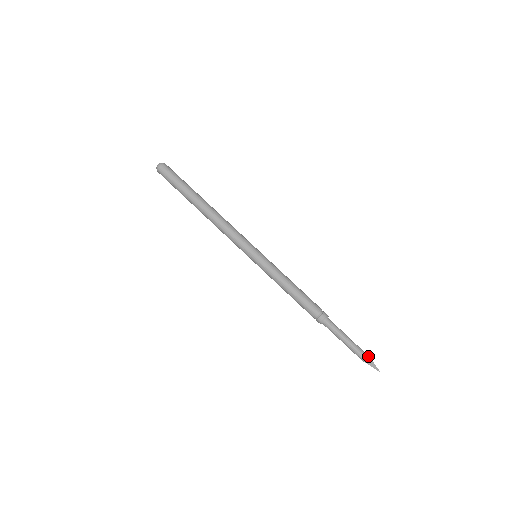
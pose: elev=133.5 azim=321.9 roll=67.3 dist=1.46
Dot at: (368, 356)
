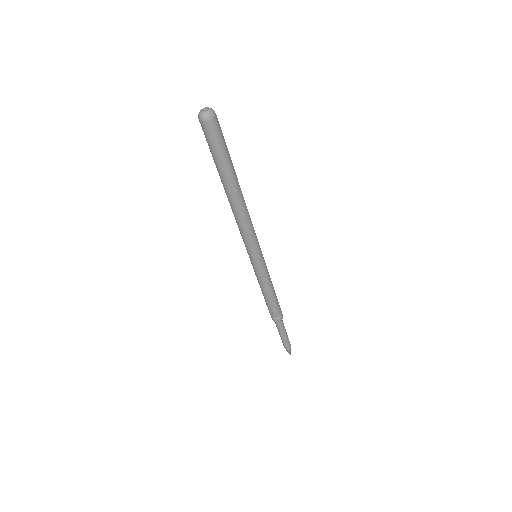
Dot at: (290, 347)
